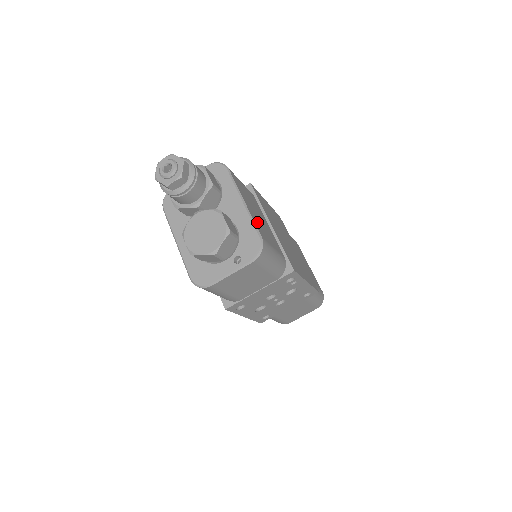
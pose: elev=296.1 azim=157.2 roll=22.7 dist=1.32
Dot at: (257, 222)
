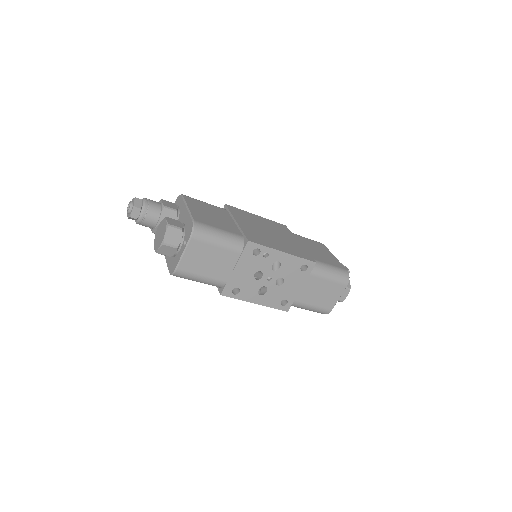
Dot at: (200, 216)
